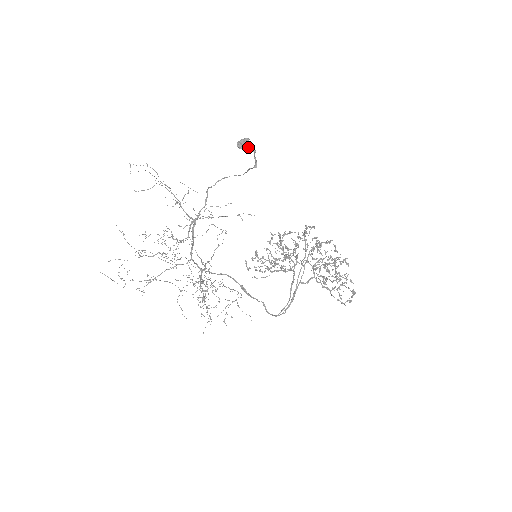
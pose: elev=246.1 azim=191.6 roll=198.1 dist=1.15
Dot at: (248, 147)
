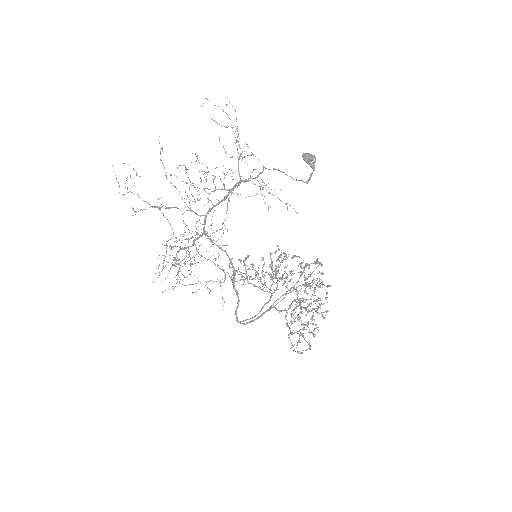
Dot at: (311, 163)
